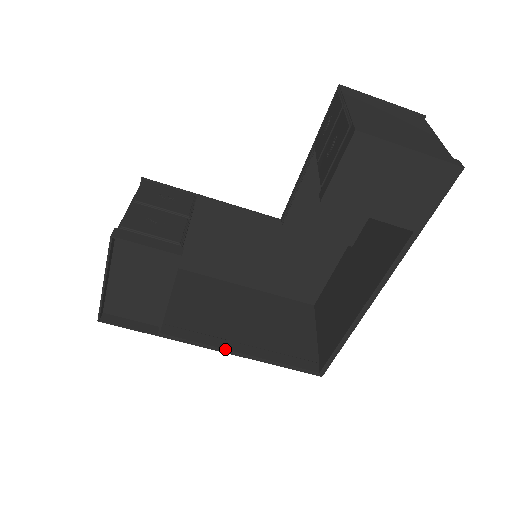
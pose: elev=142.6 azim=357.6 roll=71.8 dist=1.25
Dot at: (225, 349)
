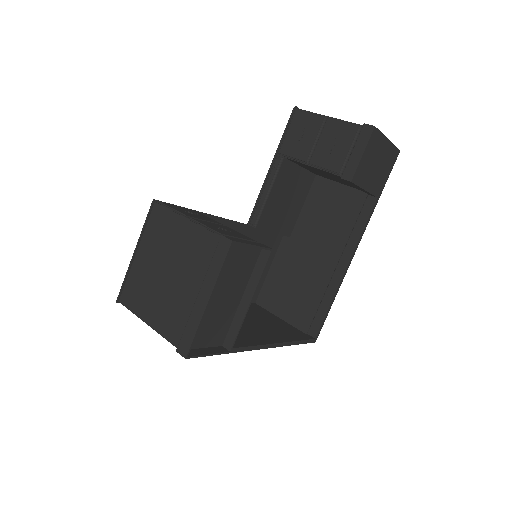
Dot at: (271, 344)
